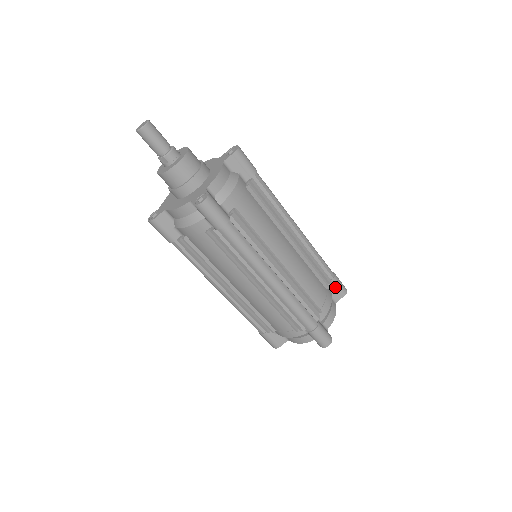
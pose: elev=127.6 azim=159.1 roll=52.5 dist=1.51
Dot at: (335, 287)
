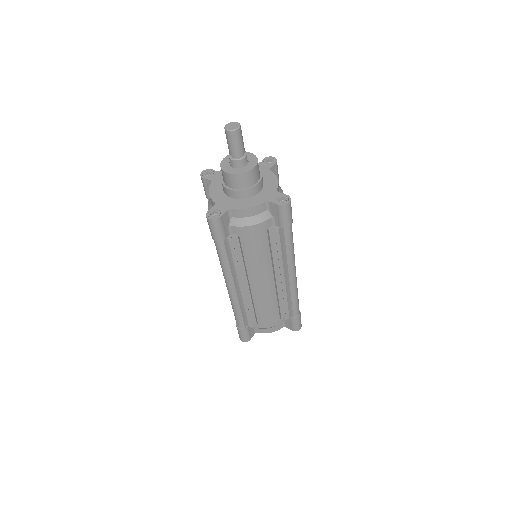
Dot at: (290, 322)
